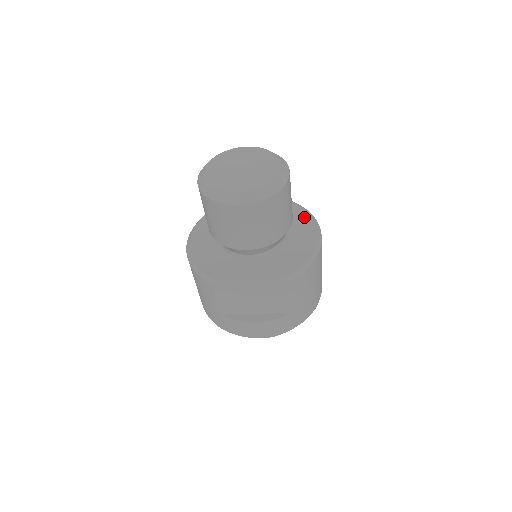
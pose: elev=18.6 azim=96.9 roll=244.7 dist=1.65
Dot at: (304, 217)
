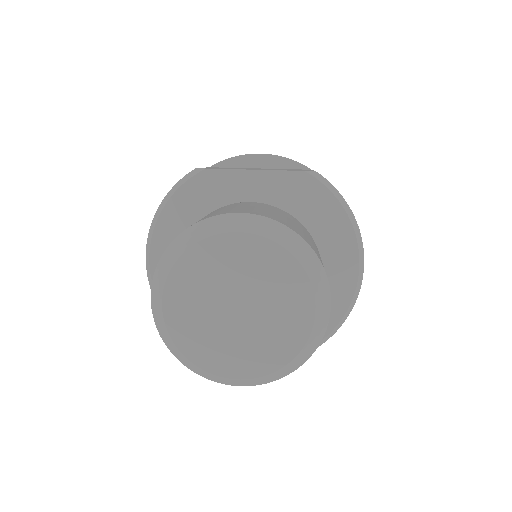
Dot at: (340, 229)
